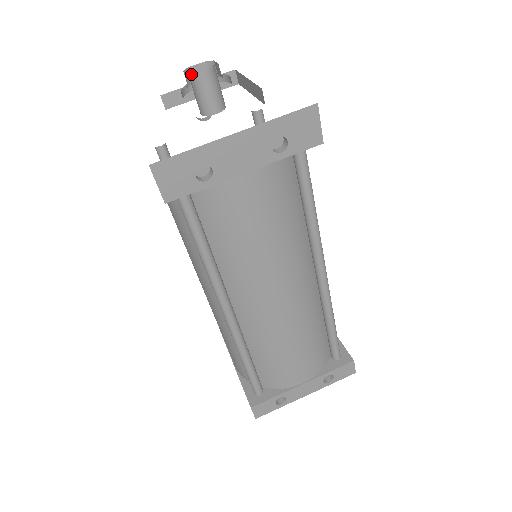
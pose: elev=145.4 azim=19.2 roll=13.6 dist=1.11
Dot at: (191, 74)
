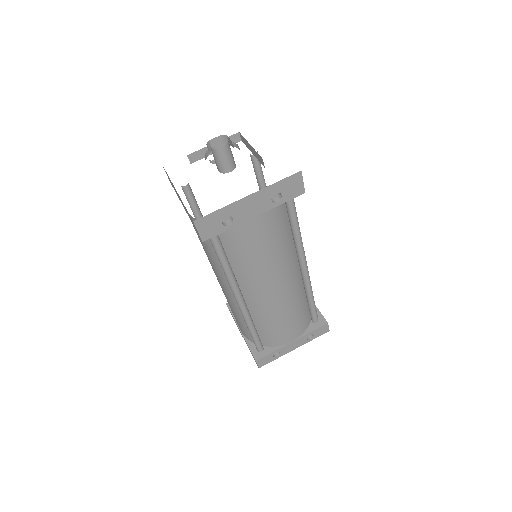
Dot at: (213, 149)
